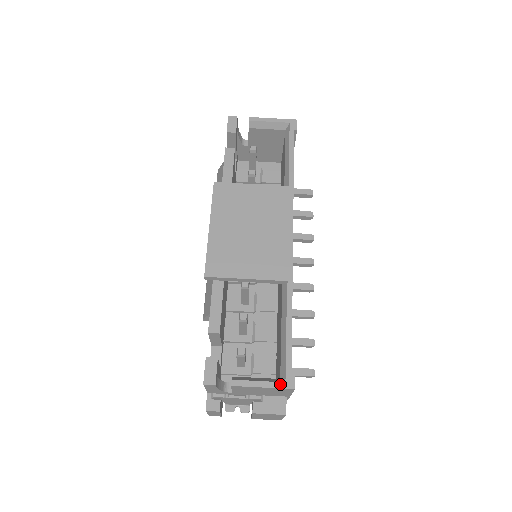
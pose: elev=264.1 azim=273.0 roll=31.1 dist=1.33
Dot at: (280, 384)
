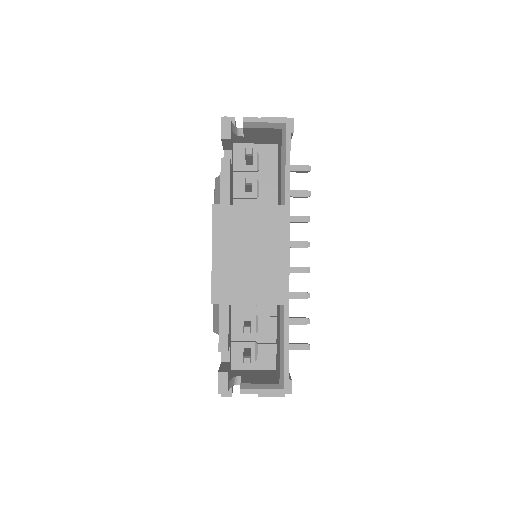
Dot at: (279, 391)
